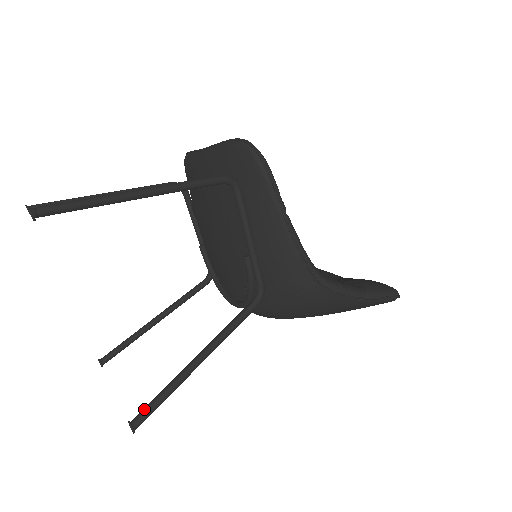
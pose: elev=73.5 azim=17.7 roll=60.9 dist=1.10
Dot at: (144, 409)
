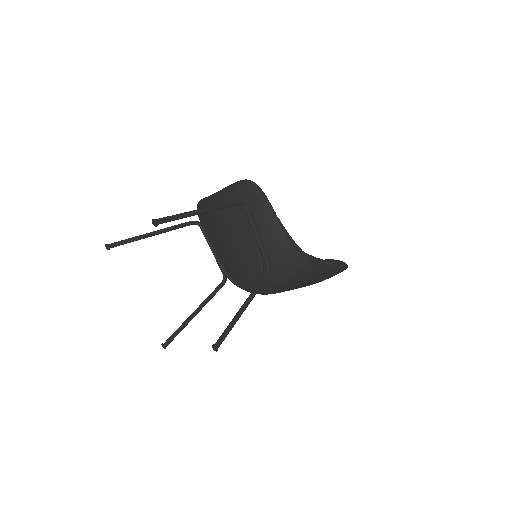
Dot at: (220, 337)
